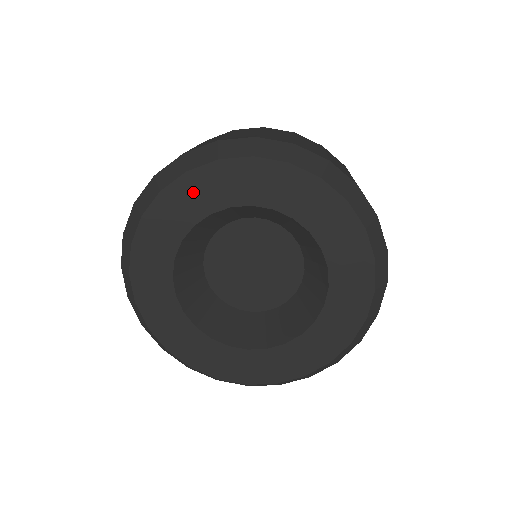
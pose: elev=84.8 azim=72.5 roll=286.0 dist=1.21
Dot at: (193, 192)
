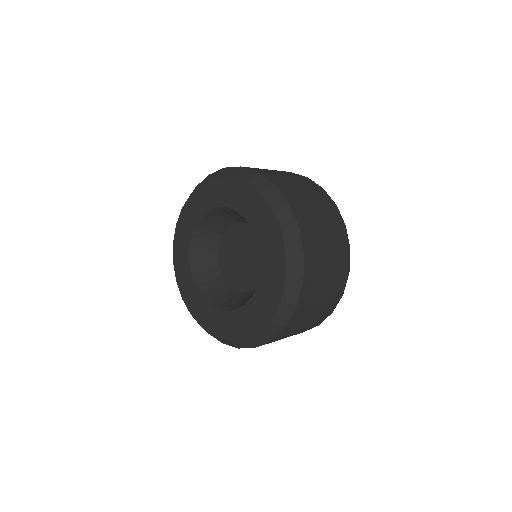
Dot at: (204, 196)
